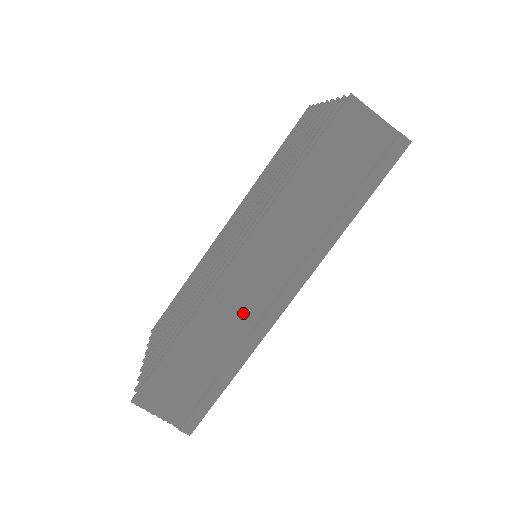
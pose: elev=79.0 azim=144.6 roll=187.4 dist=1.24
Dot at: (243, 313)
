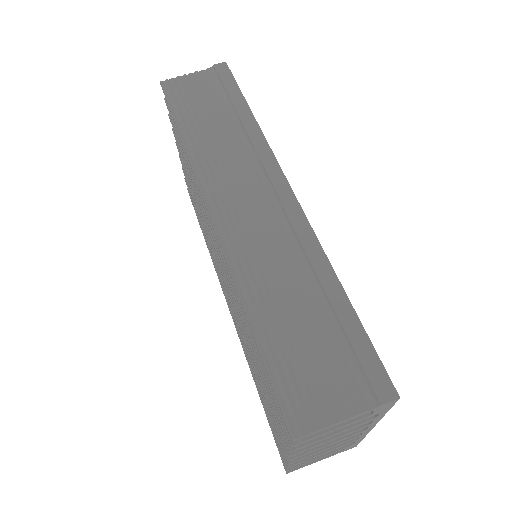
Dot at: (272, 238)
